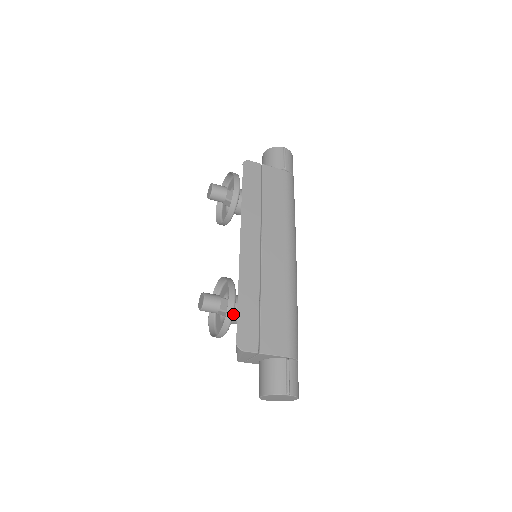
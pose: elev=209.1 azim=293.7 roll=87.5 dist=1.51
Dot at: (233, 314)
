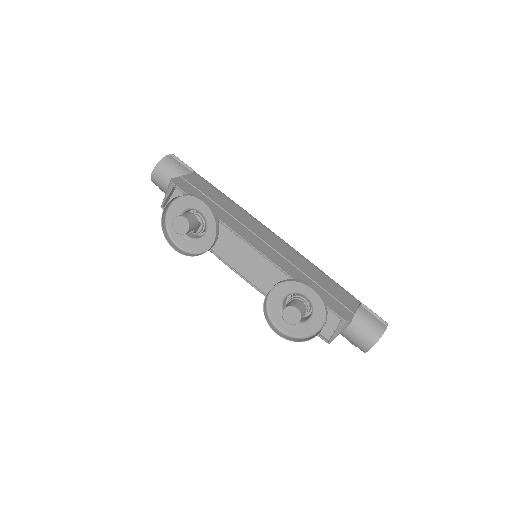
Dot at: (324, 301)
